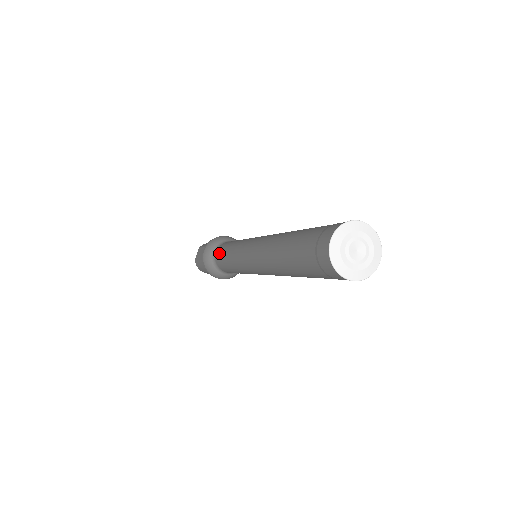
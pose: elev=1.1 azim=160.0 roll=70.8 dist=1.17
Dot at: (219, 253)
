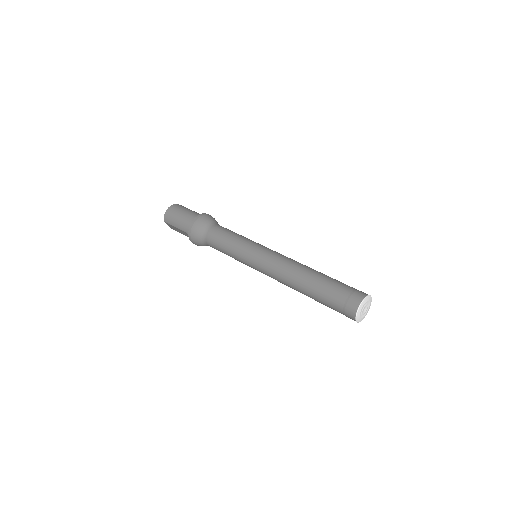
Dot at: occluded
